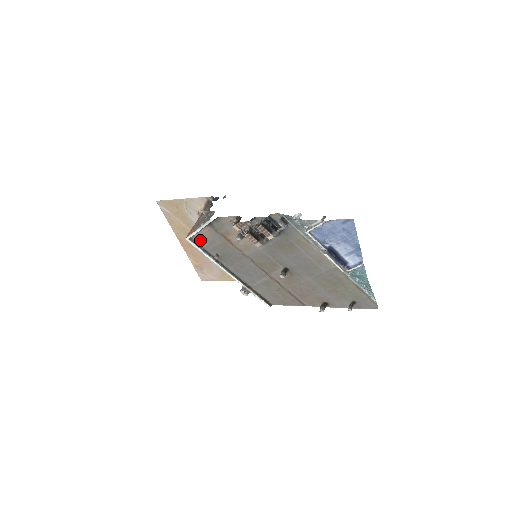
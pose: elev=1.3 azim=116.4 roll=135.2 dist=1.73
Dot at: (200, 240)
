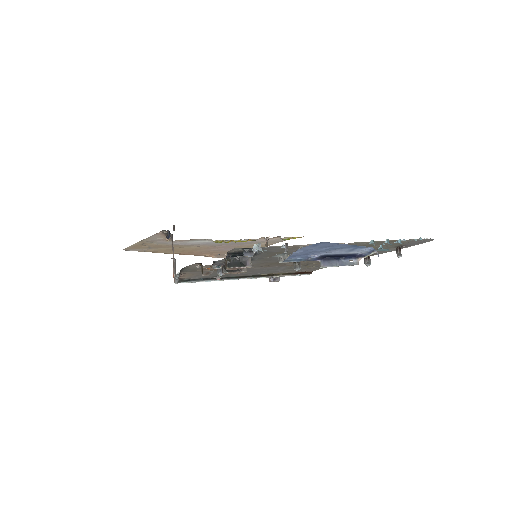
Dot at: (188, 278)
